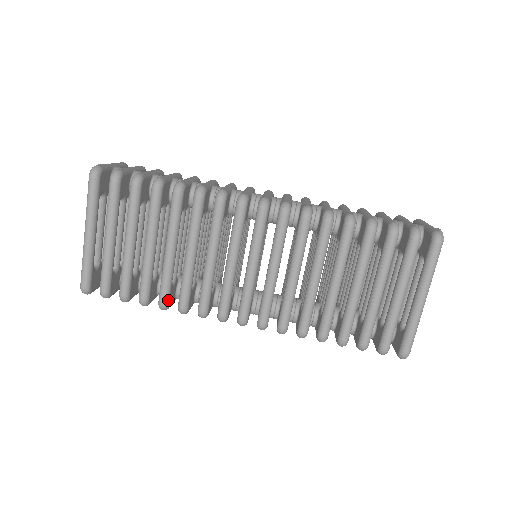
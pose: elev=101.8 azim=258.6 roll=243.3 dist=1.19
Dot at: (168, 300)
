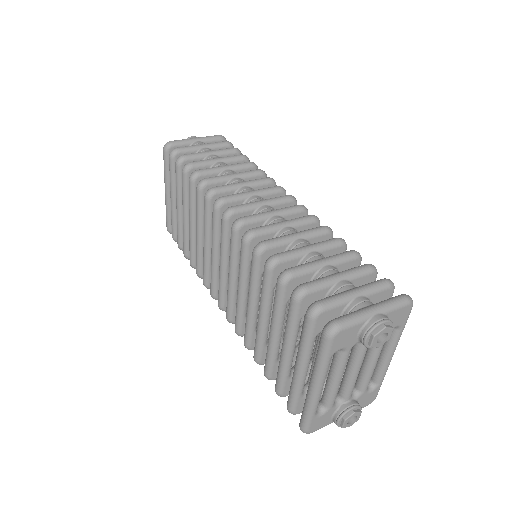
Dot at: (194, 262)
